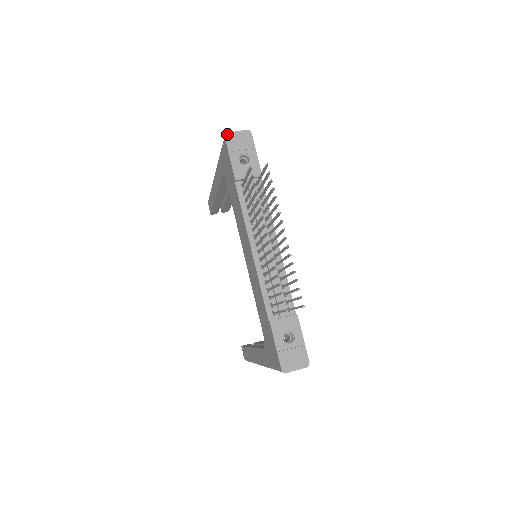
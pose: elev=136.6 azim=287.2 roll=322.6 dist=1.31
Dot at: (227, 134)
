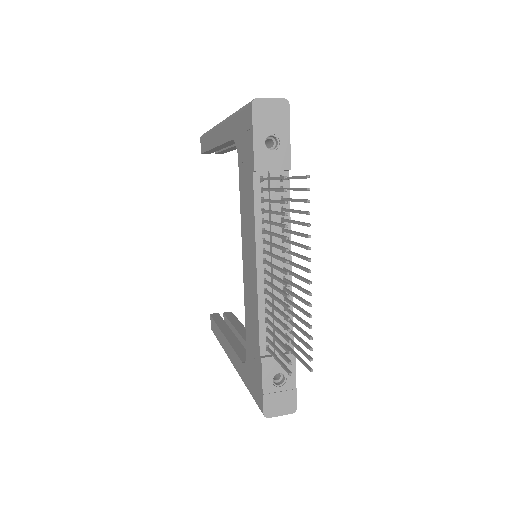
Dot at: (256, 100)
